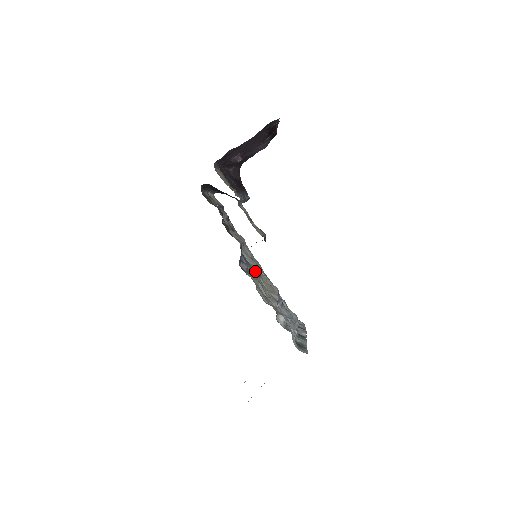
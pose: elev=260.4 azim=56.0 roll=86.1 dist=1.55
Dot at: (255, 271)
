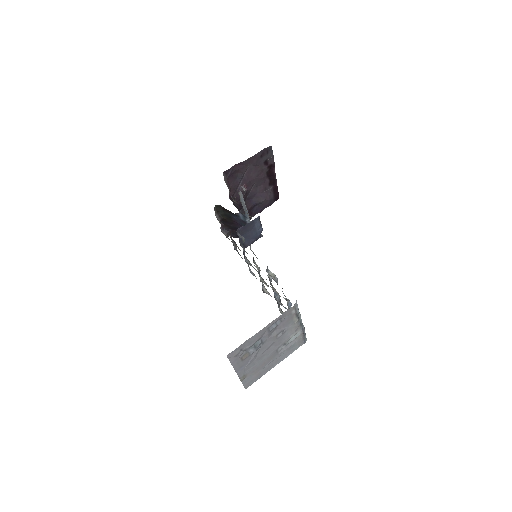
Dot at: (254, 265)
